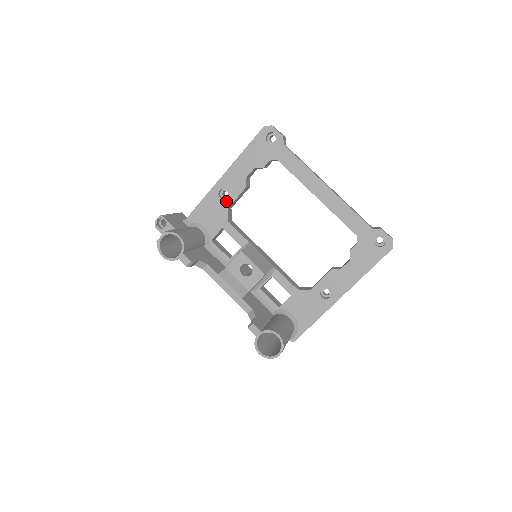
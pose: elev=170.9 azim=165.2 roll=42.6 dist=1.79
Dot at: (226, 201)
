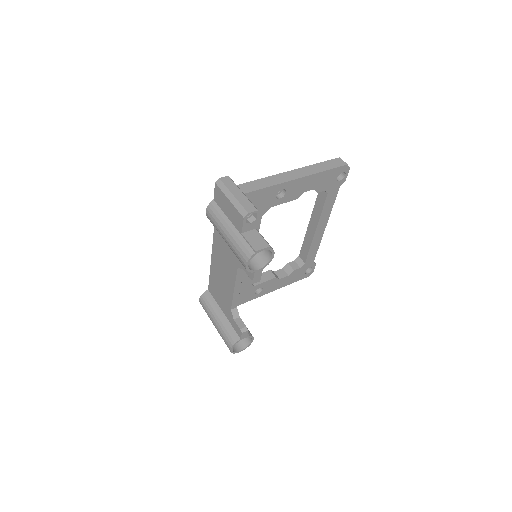
Dot at: (277, 201)
